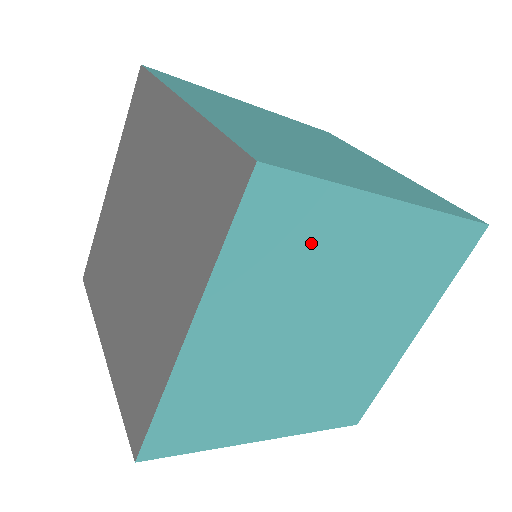
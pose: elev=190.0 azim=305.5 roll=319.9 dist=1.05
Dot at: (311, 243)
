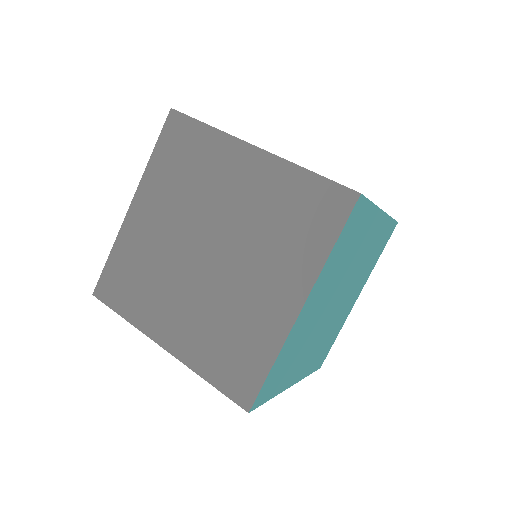
Dot at: (355, 240)
